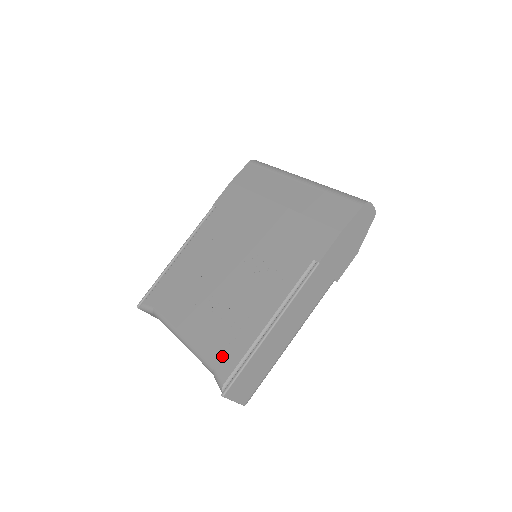
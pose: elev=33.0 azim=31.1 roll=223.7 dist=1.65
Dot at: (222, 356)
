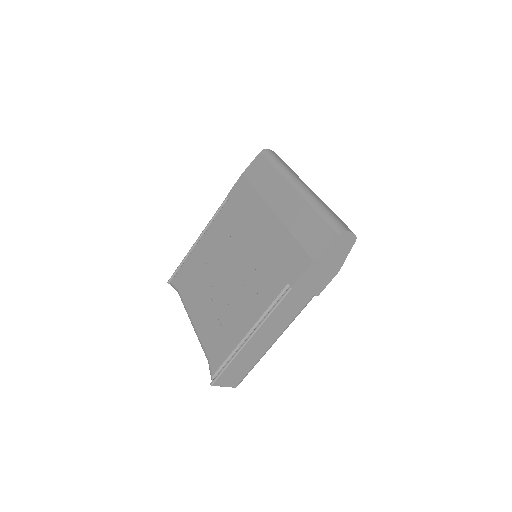
Dot at: (214, 351)
